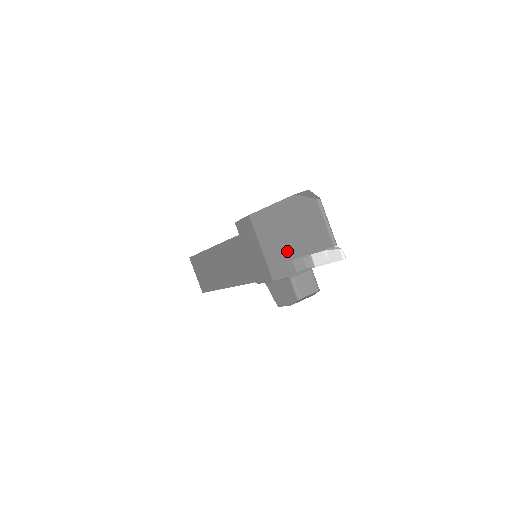
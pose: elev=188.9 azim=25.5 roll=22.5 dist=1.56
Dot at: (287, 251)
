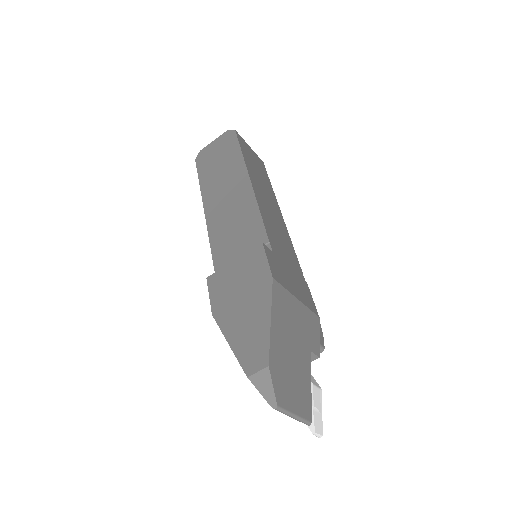
Dot at: occluded
